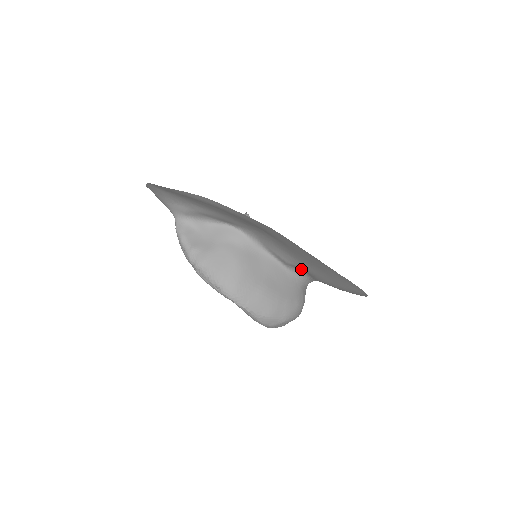
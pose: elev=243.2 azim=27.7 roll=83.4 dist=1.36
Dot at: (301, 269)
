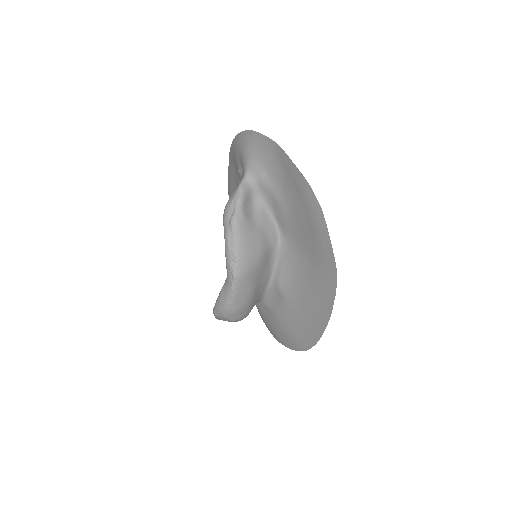
Dot at: (278, 296)
